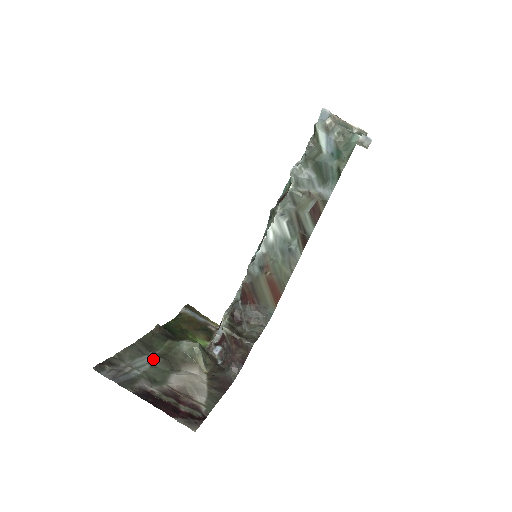
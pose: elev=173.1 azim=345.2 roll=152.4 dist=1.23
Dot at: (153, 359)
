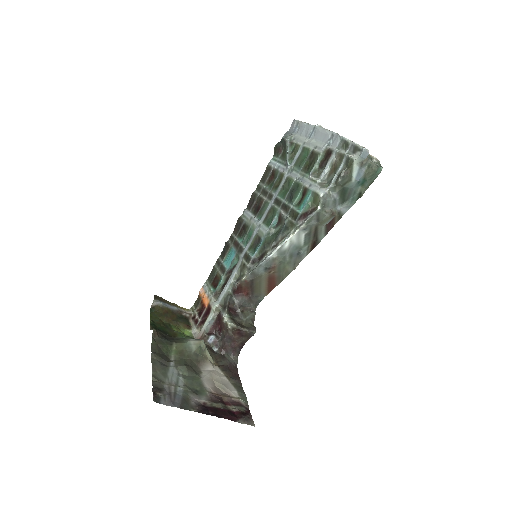
Dot at: (178, 369)
